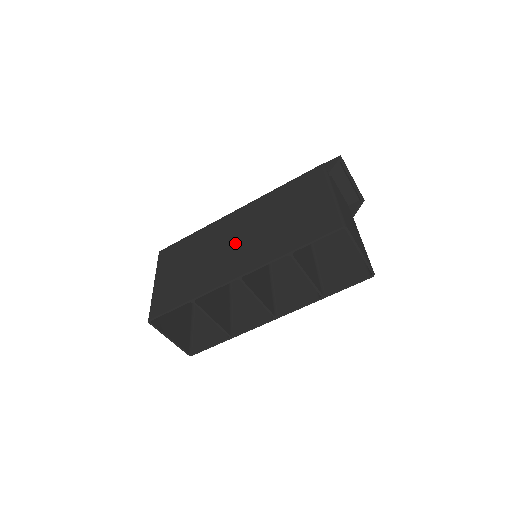
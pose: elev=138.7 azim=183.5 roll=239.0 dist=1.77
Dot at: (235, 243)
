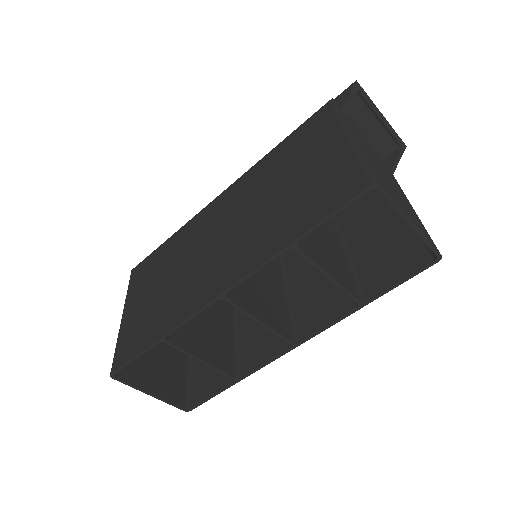
Dot at: (216, 242)
